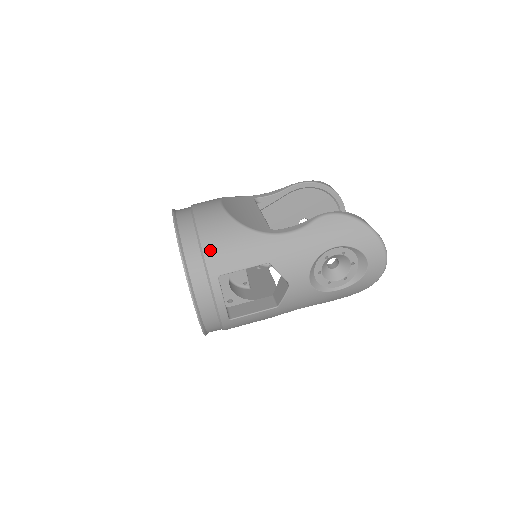
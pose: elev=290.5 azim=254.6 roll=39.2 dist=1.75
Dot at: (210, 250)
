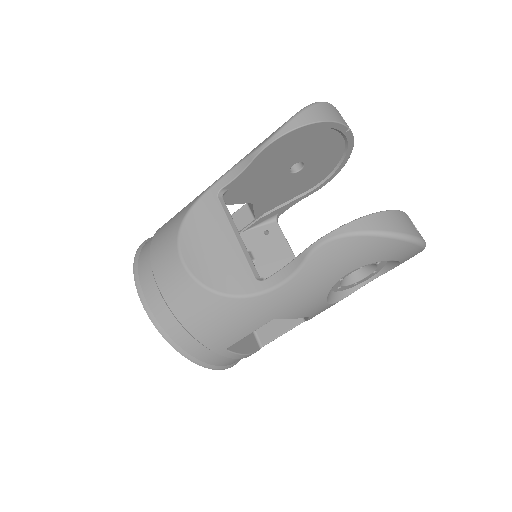
Dot at: (202, 334)
